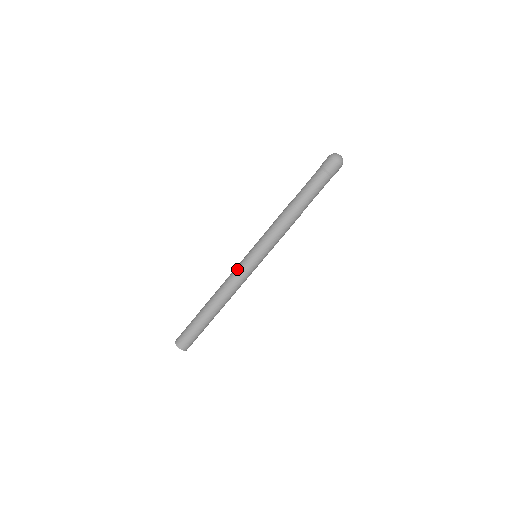
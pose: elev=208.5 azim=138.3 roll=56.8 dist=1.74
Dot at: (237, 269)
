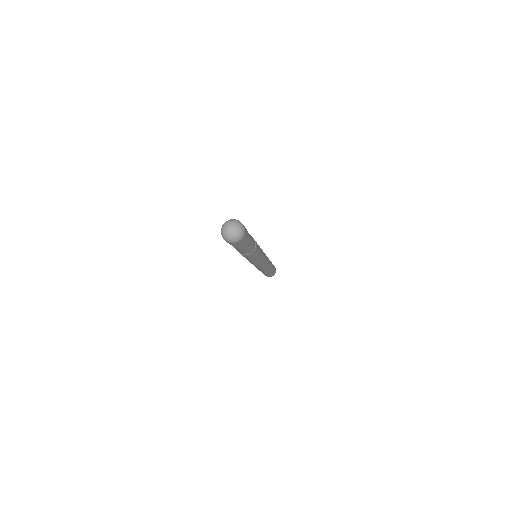
Dot at: occluded
